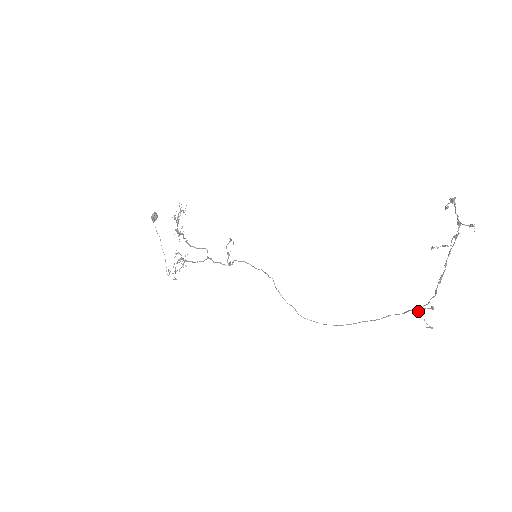
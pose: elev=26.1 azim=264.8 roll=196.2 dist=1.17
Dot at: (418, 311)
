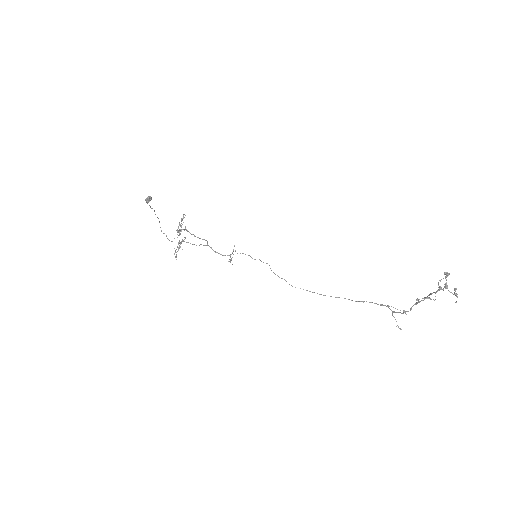
Dot at: (392, 313)
